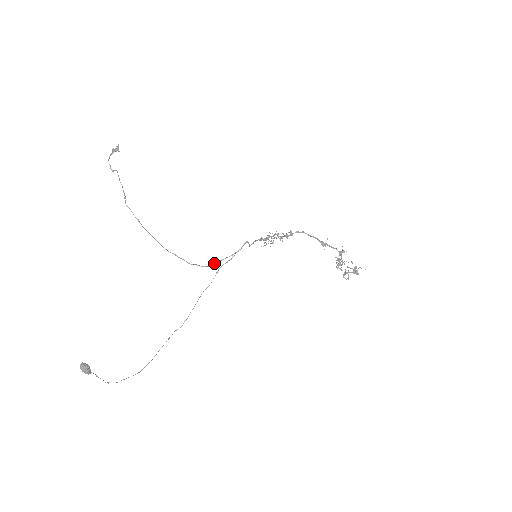
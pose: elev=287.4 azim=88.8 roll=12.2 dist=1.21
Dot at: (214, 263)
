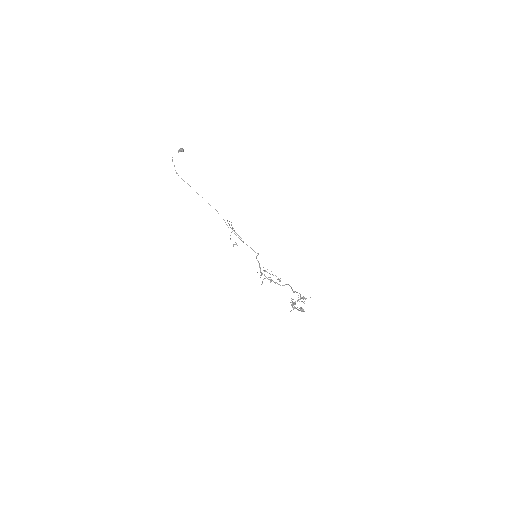
Dot at: (238, 235)
